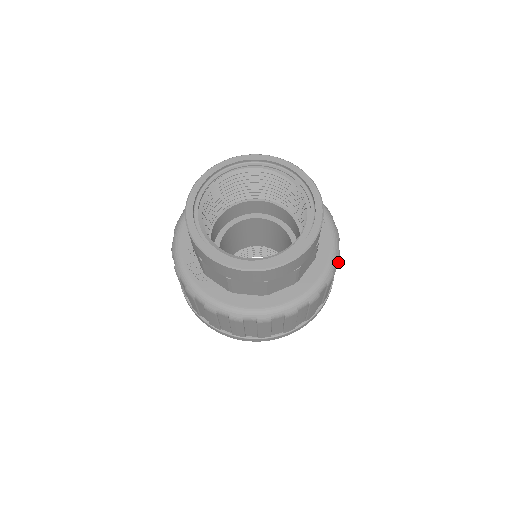
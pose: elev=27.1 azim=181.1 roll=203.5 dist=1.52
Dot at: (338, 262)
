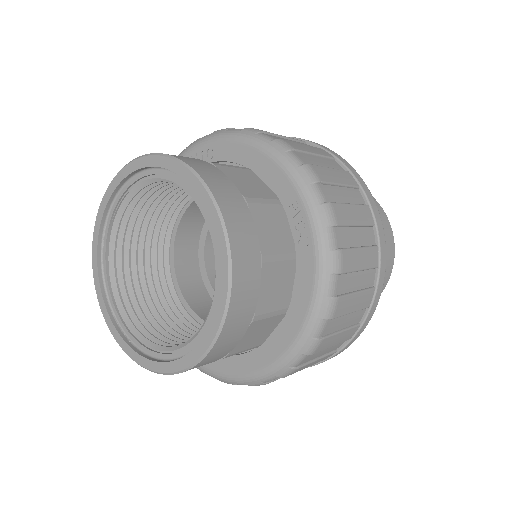
Dot at: (331, 317)
